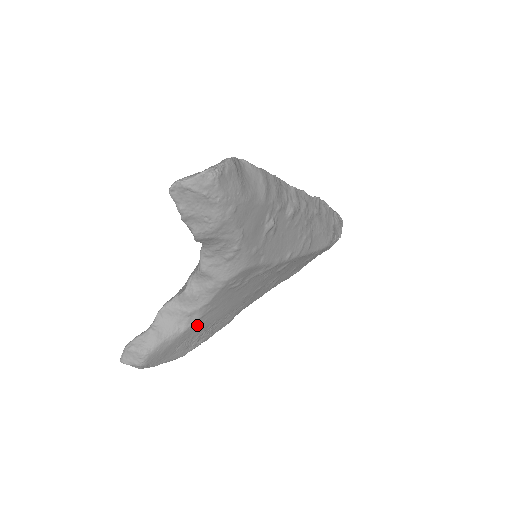
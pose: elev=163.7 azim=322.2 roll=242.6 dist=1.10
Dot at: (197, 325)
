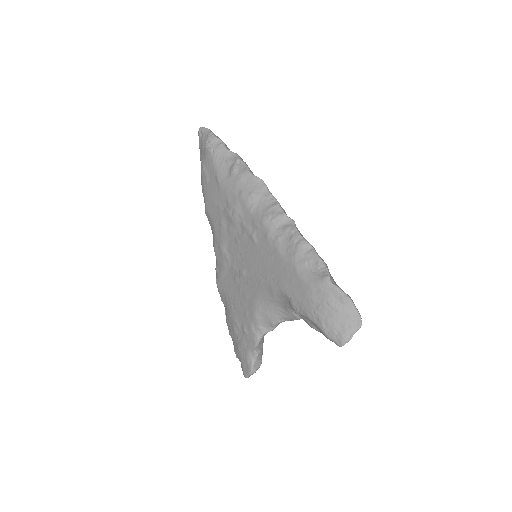
Dot at: occluded
